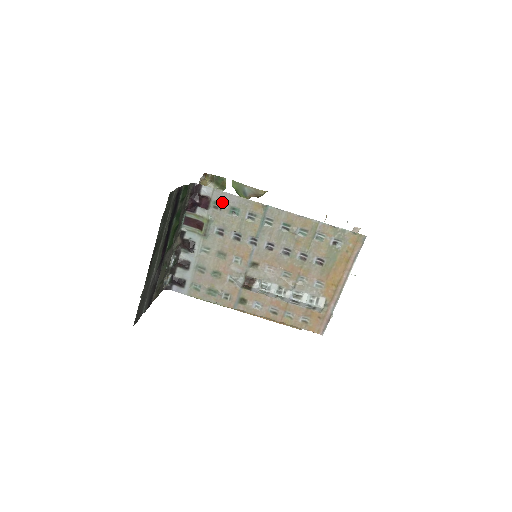
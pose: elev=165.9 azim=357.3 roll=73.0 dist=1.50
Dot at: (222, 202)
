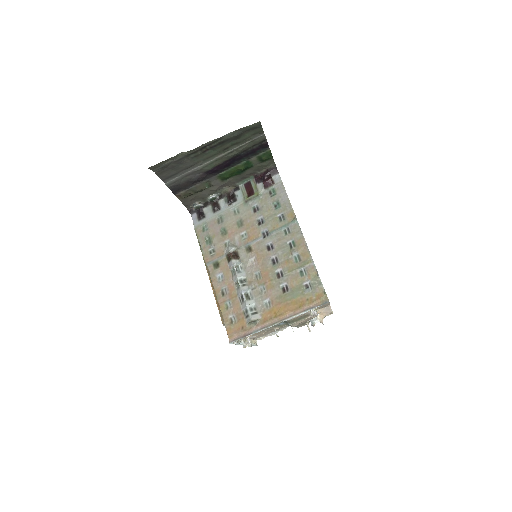
Dot at: (277, 193)
